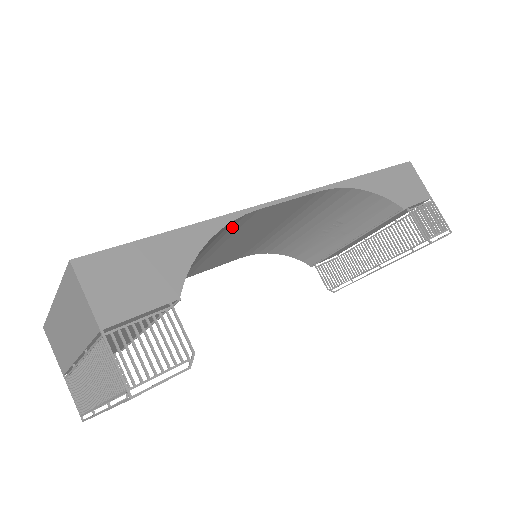
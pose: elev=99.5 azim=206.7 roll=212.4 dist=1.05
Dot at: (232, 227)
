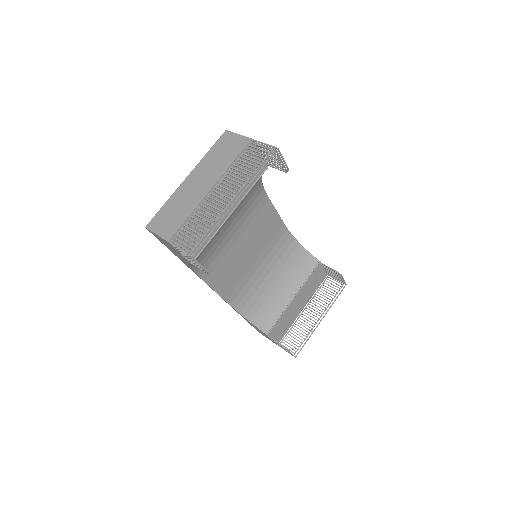
Dot at: (257, 205)
